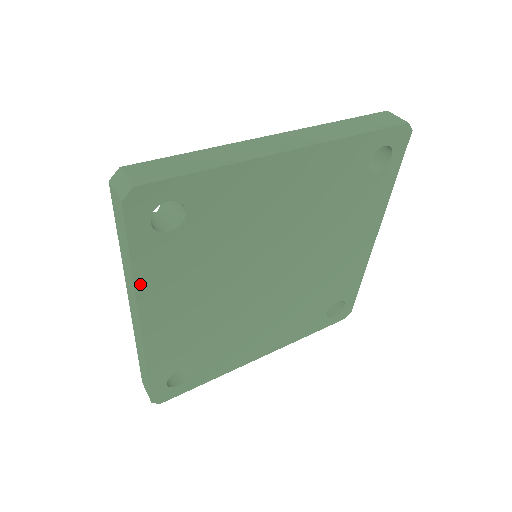
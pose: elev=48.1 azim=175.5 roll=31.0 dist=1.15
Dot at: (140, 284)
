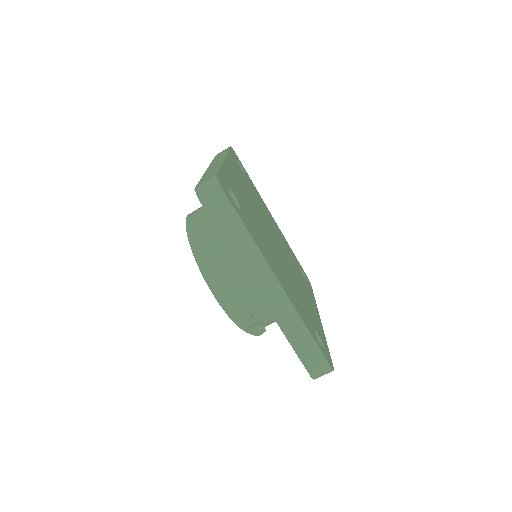
Dot at: (259, 248)
